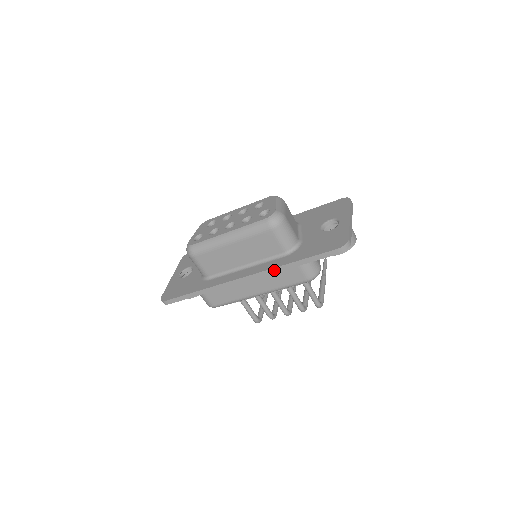
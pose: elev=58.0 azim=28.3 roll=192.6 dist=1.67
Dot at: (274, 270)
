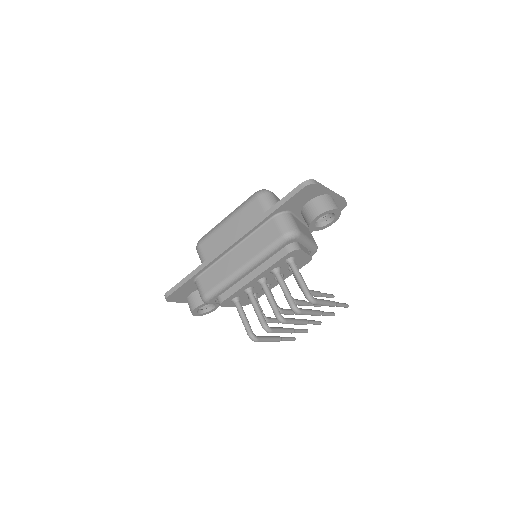
Dot at: (252, 226)
